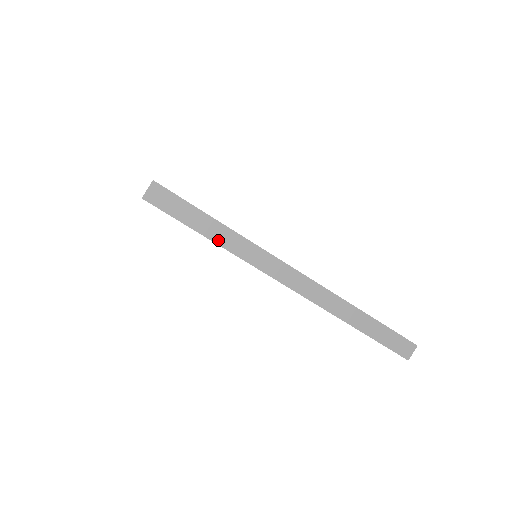
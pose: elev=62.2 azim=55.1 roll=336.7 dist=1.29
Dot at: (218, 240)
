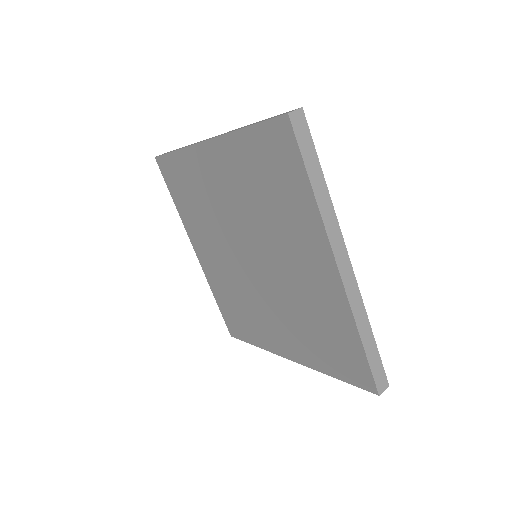
Dot at: (316, 191)
